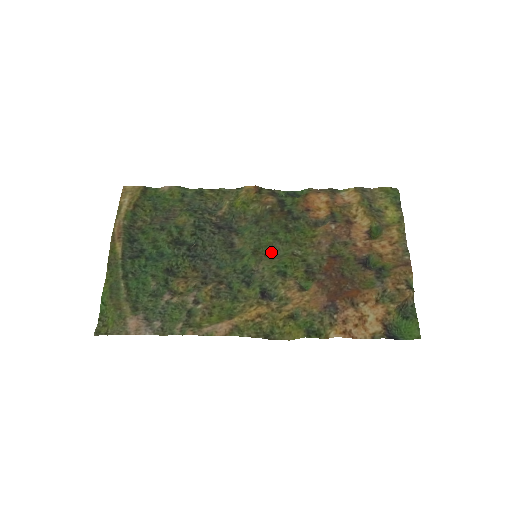
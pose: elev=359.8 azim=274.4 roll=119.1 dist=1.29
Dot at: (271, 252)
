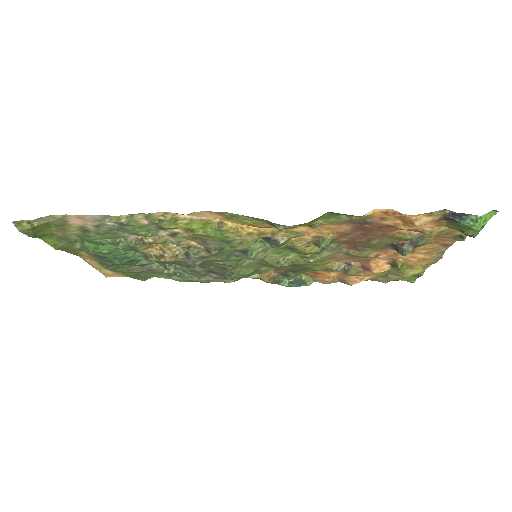
Dot at: (275, 266)
